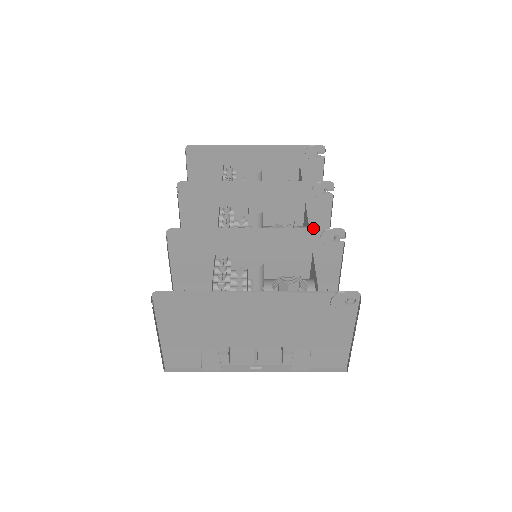
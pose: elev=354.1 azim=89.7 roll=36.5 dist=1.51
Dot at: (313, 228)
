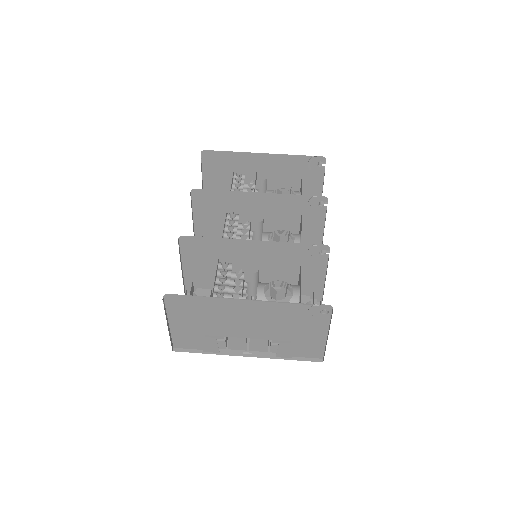
Dot at: (302, 243)
